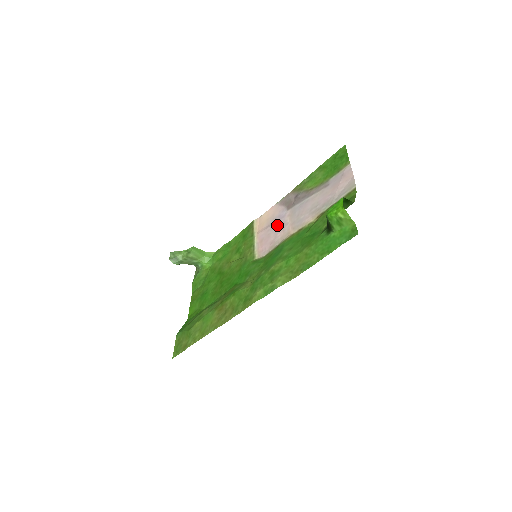
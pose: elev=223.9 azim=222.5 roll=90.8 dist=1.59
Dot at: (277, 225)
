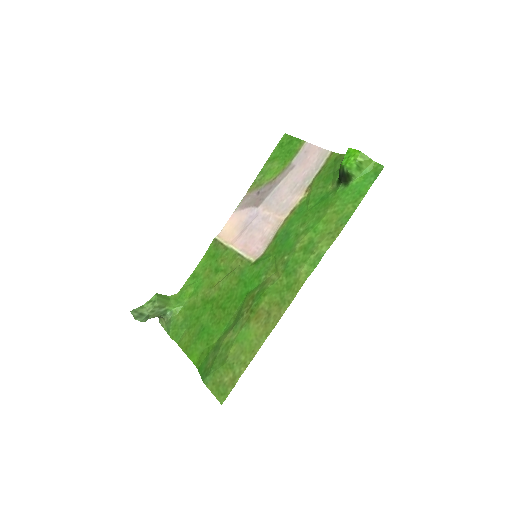
Dot at: (255, 224)
